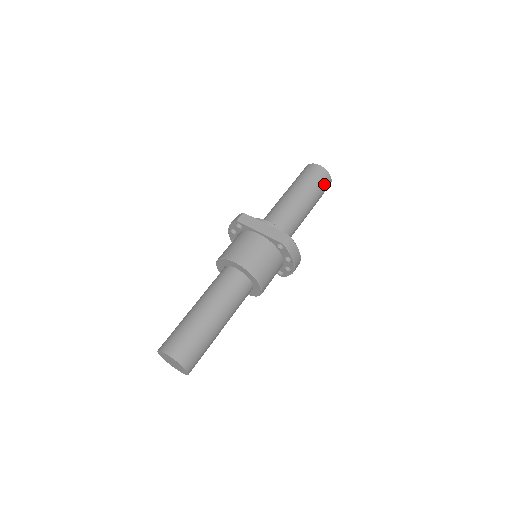
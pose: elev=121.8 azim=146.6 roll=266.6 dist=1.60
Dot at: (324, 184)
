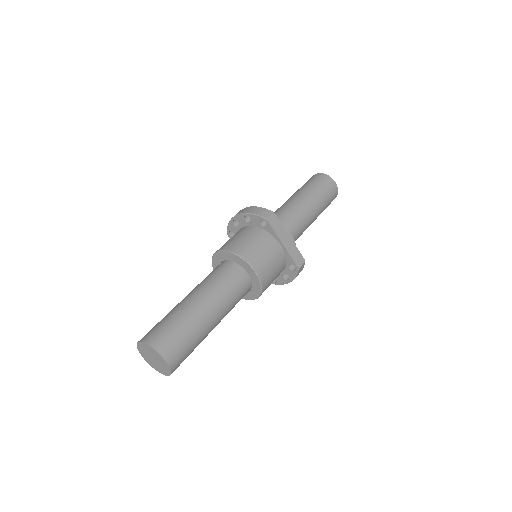
Dot at: occluded
